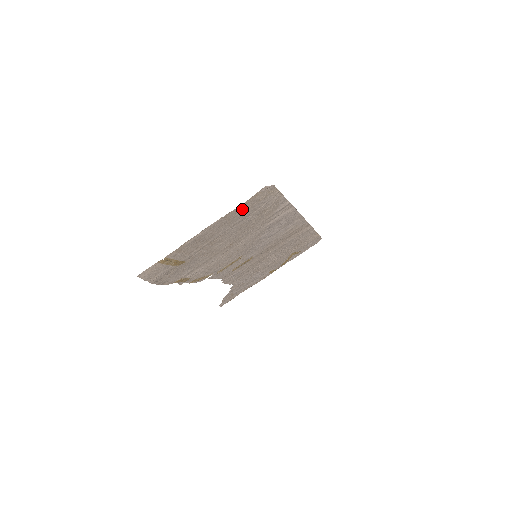
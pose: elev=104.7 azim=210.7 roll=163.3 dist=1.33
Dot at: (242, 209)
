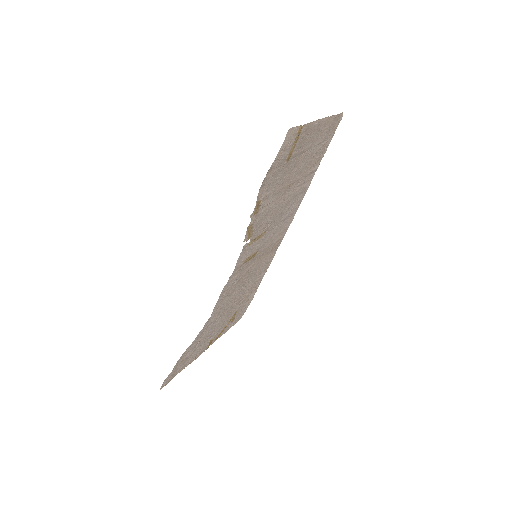
Dot at: (331, 124)
